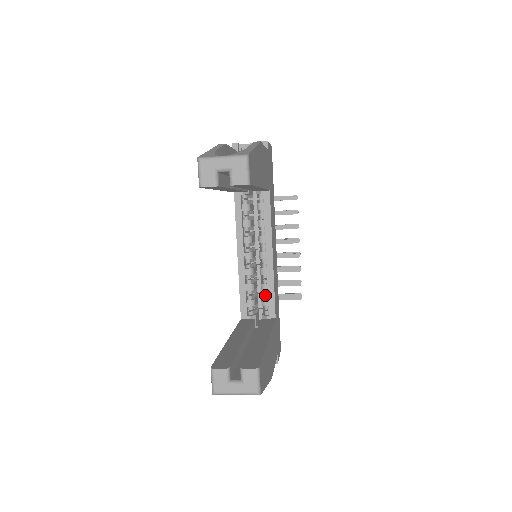
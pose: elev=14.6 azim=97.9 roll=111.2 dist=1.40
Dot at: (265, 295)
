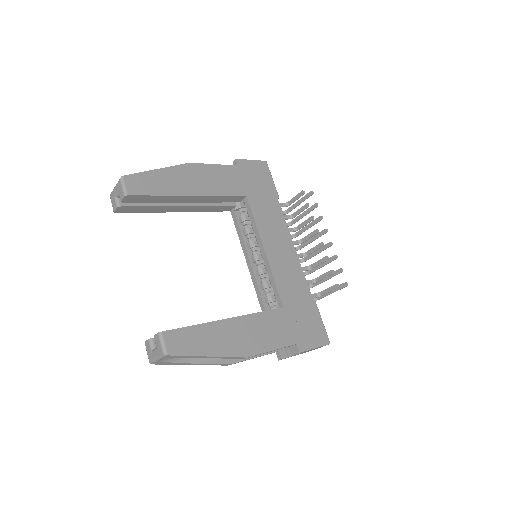
Dot at: occluded
